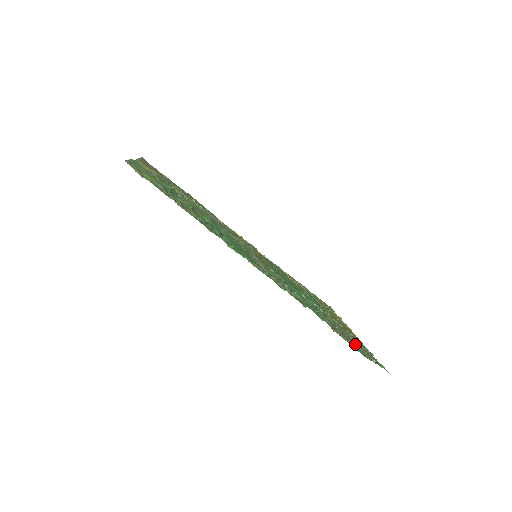
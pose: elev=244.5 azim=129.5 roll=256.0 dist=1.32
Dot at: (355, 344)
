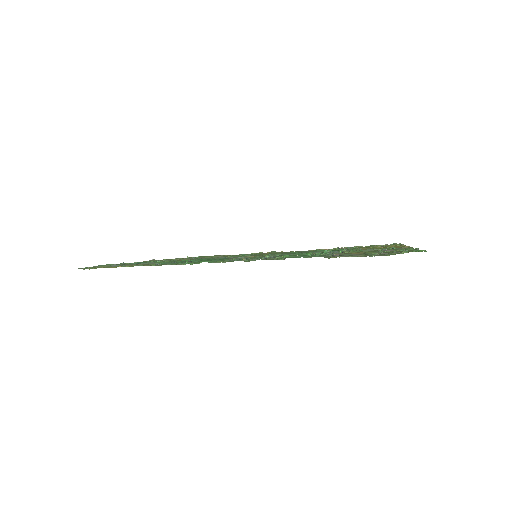
Dot at: occluded
